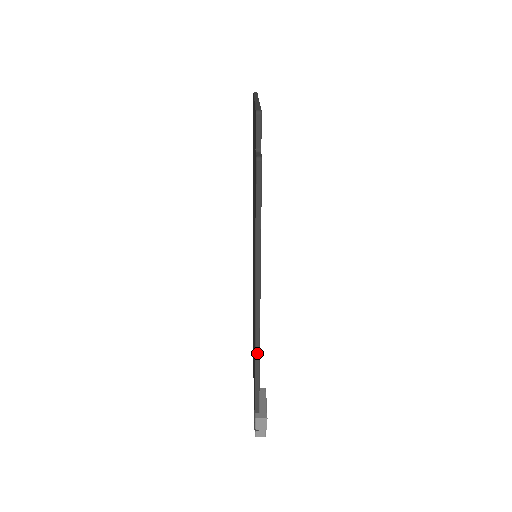
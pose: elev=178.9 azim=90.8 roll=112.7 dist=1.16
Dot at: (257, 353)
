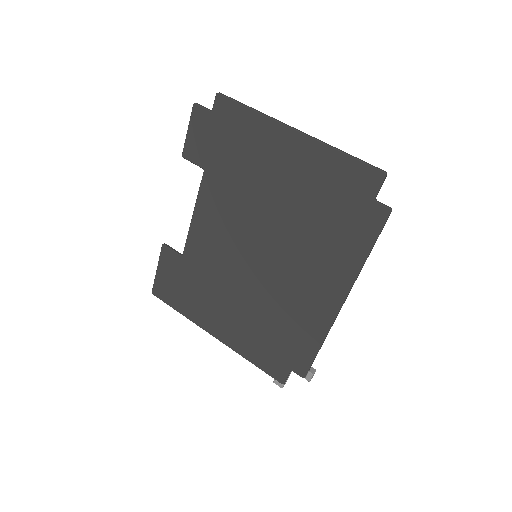
Dot at: occluded
